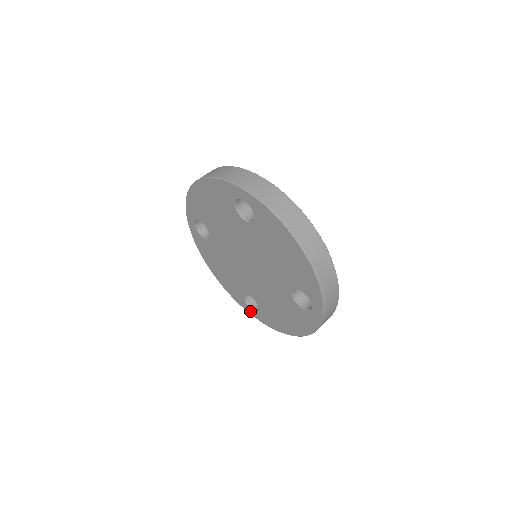
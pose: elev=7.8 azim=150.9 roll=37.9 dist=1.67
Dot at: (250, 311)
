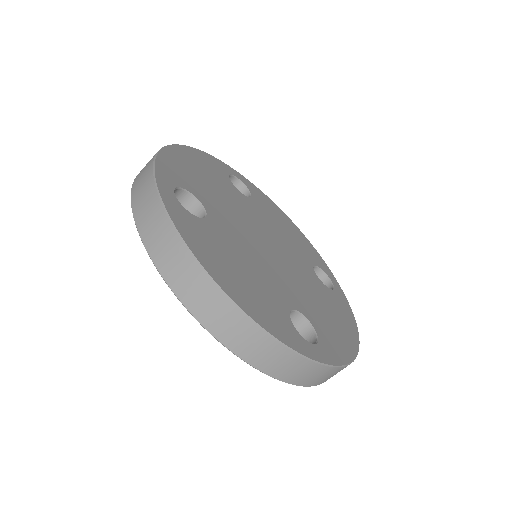
Dot at: occluded
